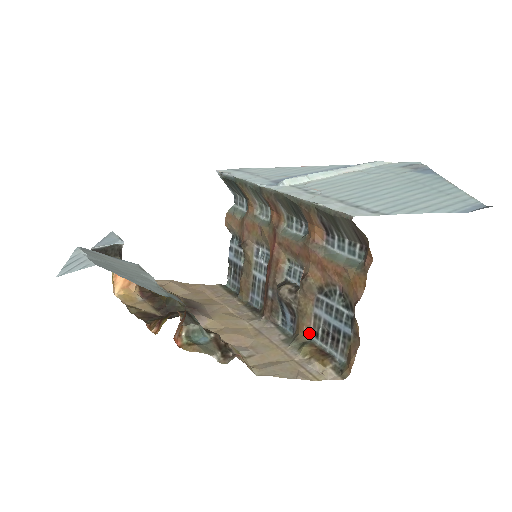
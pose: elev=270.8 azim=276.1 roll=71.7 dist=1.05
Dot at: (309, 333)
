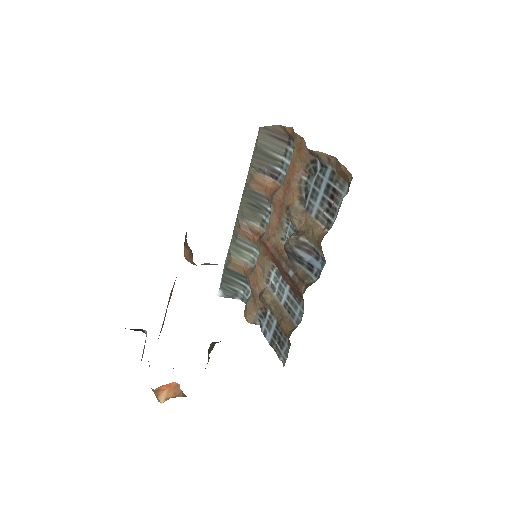
Dot at: (325, 232)
